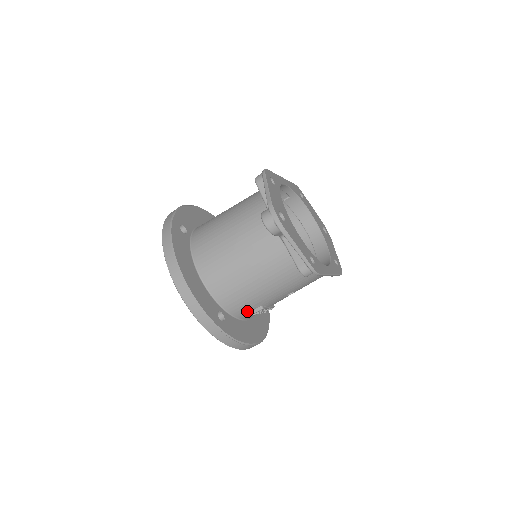
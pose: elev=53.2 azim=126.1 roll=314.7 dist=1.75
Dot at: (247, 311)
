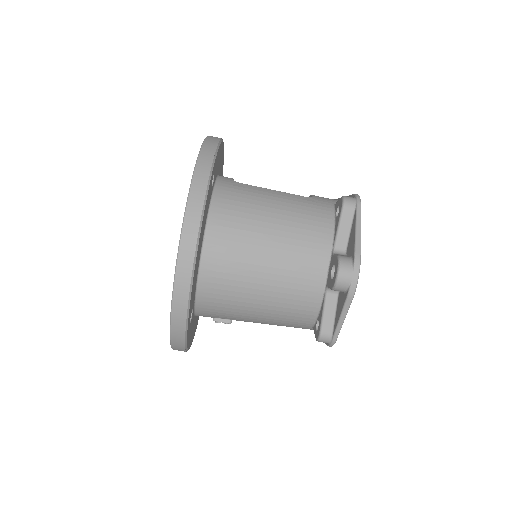
Dot at: (213, 316)
